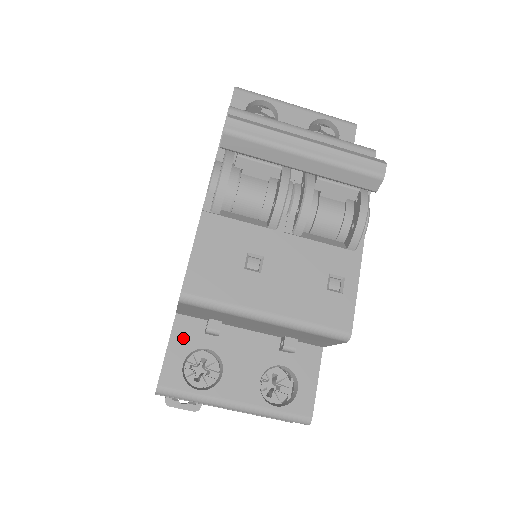
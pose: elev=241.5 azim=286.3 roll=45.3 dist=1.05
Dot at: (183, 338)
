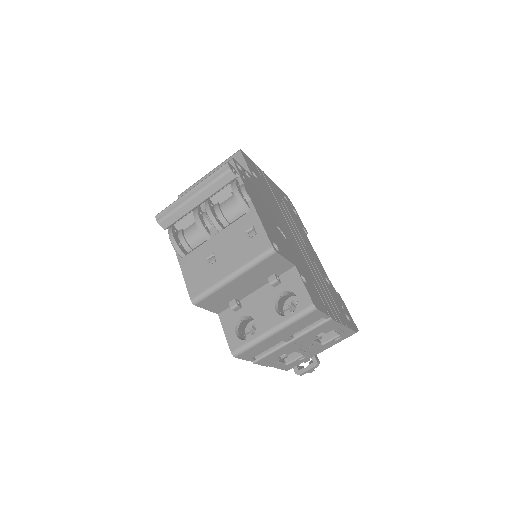
Dot at: (228, 322)
